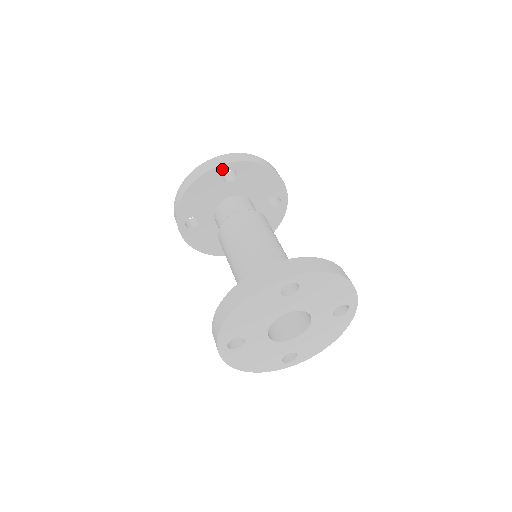
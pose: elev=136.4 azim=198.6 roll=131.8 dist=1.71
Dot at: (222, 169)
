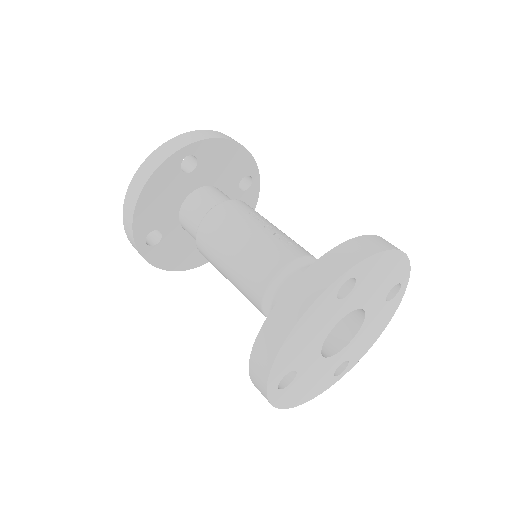
Dot at: (178, 157)
